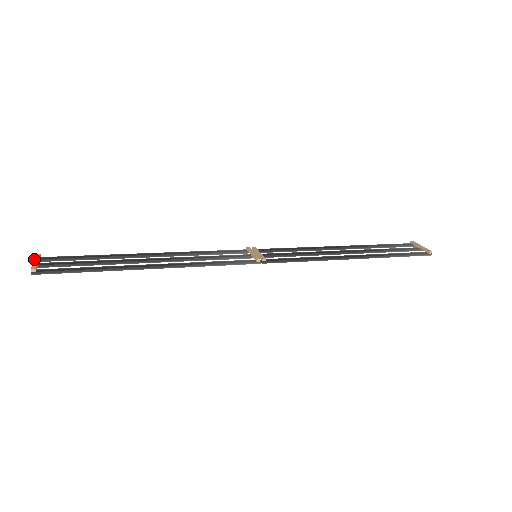
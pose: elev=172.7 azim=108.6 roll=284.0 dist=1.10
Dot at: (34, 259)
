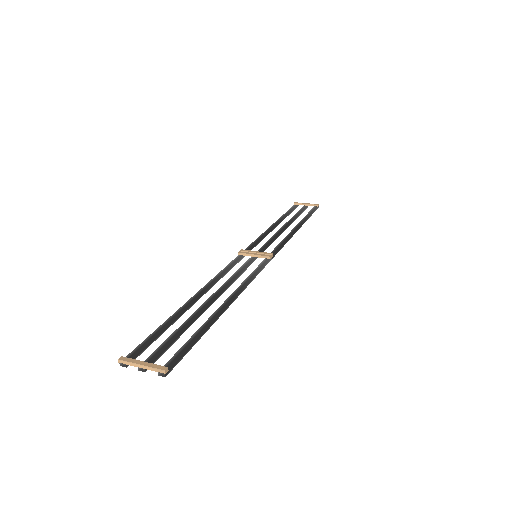
Dot at: (134, 363)
